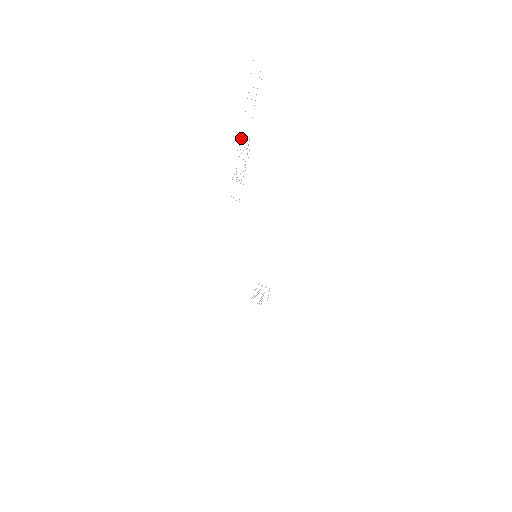
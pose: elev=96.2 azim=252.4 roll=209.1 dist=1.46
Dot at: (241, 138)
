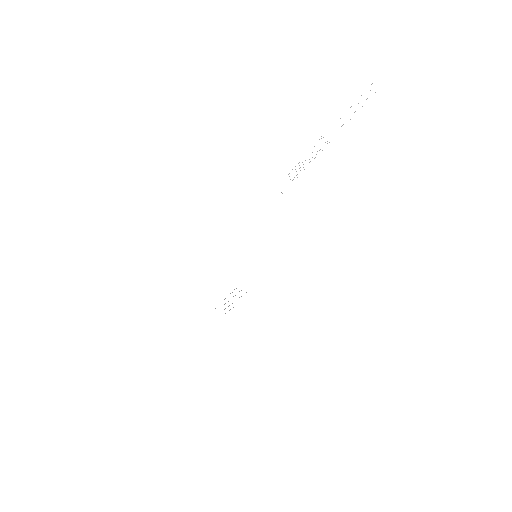
Dot at: occluded
